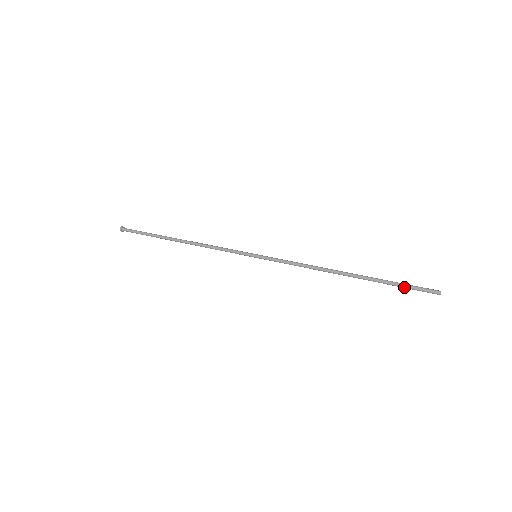
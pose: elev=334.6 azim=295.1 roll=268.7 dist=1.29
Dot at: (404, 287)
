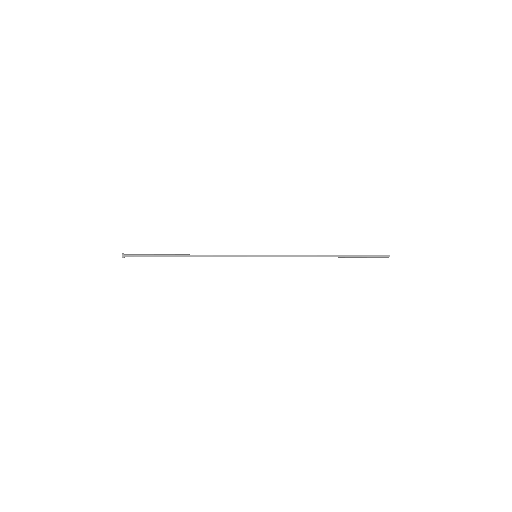
Dot at: (367, 257)
